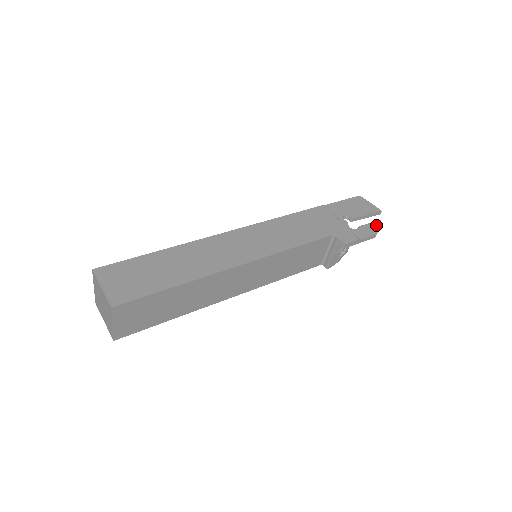
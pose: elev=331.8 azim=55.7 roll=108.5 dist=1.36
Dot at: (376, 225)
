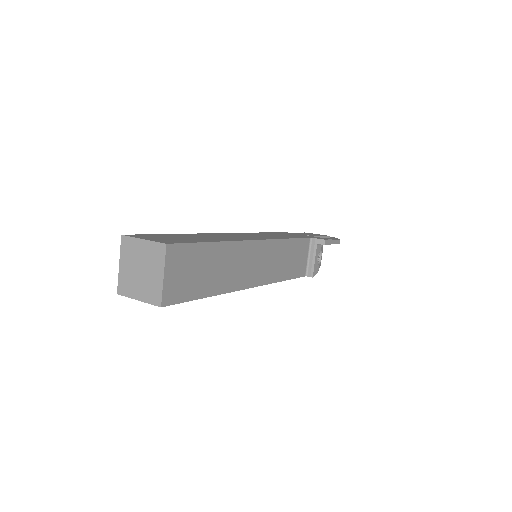
Dot at: (334, 238)
